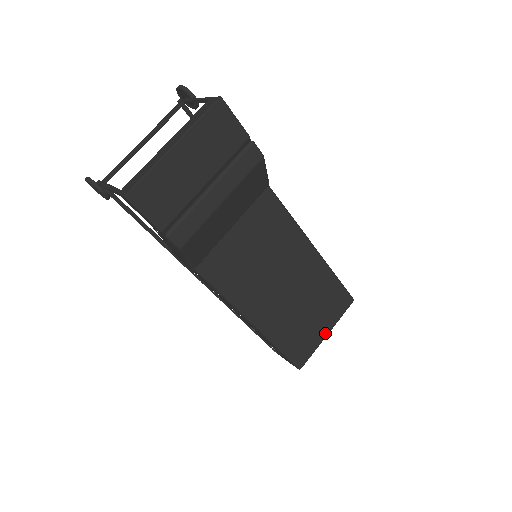
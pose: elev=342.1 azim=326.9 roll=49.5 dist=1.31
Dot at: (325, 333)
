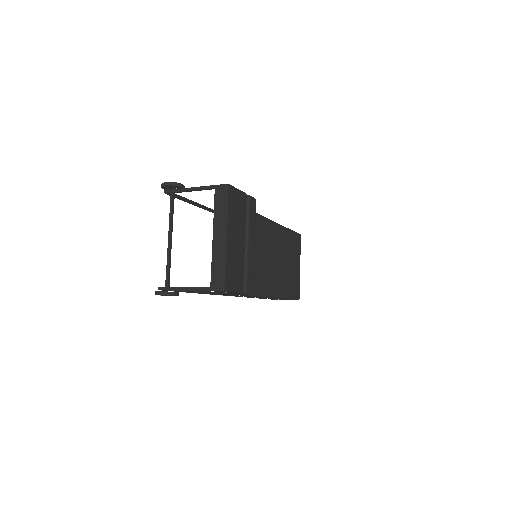
Dot at: (299, 267)
